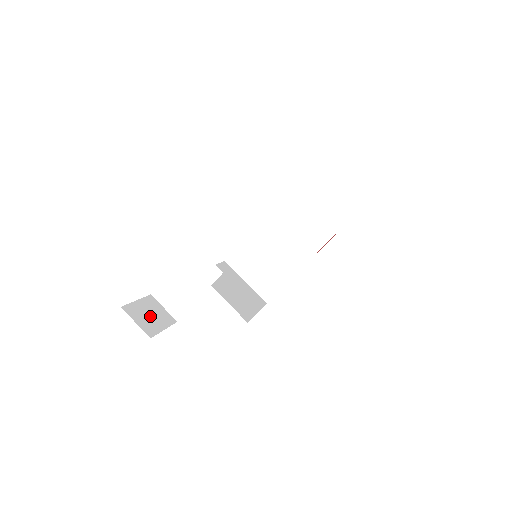
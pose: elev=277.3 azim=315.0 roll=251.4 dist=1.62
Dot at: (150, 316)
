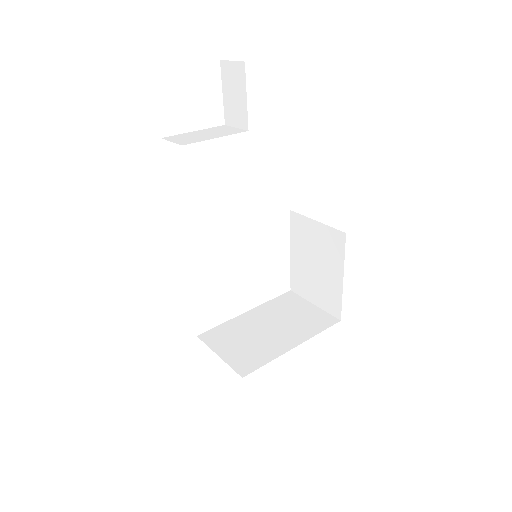
Dot at: occluded
